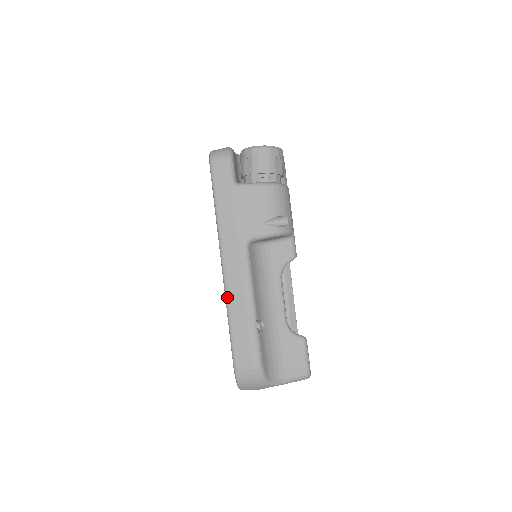
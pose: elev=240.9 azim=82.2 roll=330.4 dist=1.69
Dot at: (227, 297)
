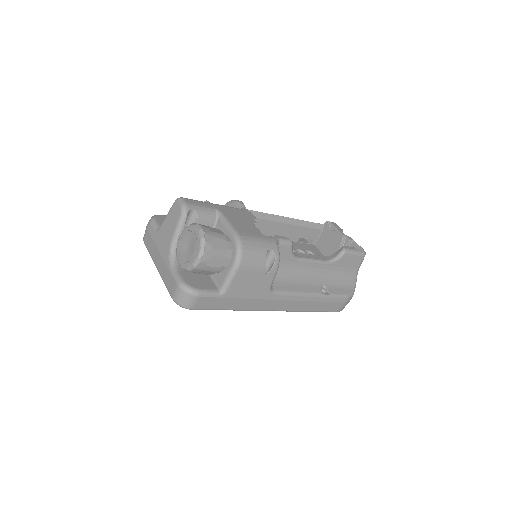
Dot at: (295, 311)
